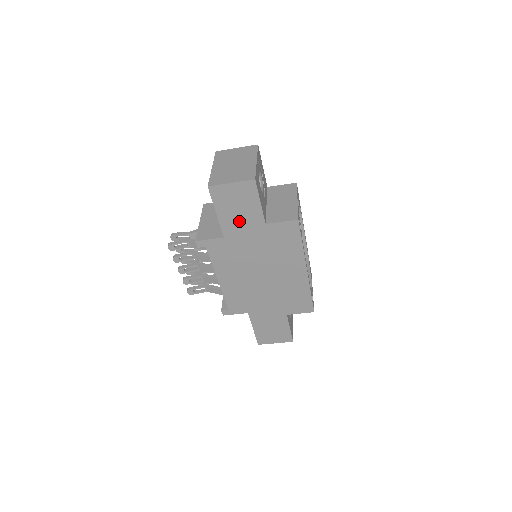
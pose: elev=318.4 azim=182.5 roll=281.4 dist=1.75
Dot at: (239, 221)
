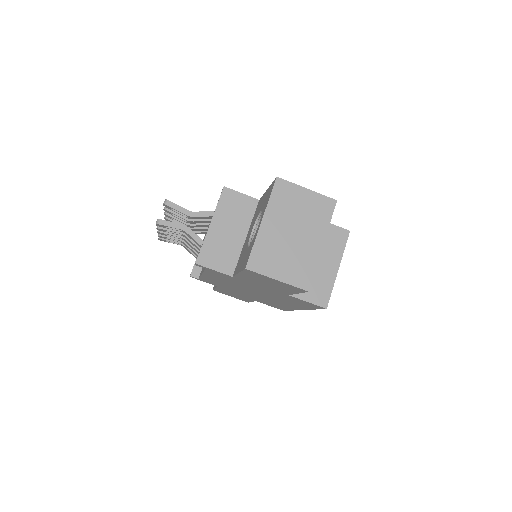
Dot at: (261, 283)
